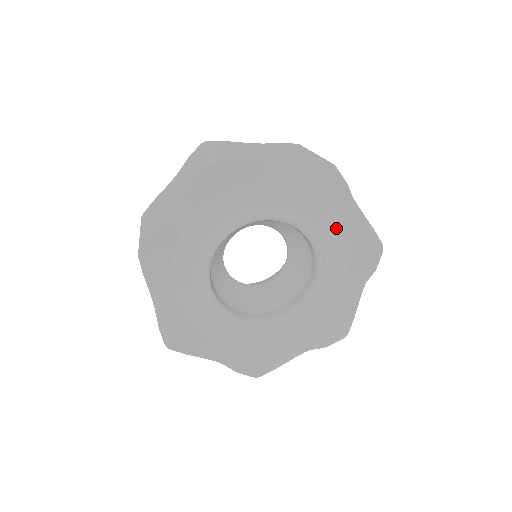
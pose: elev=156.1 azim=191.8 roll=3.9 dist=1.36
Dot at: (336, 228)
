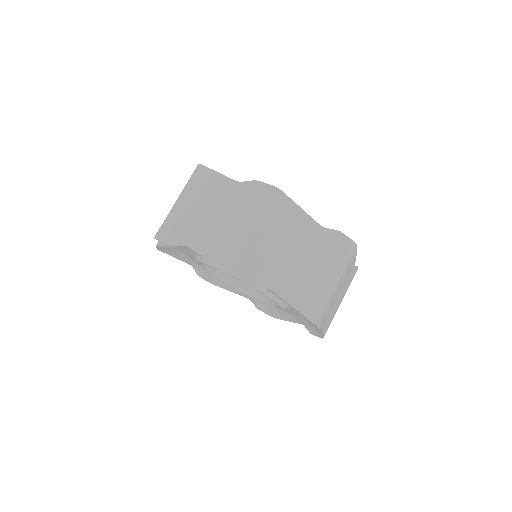
Dot at: occluded
